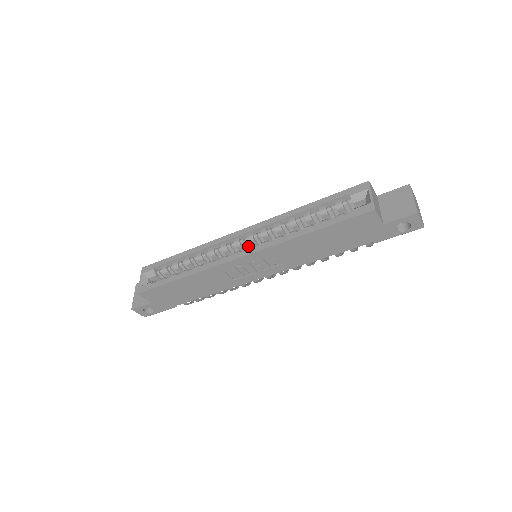
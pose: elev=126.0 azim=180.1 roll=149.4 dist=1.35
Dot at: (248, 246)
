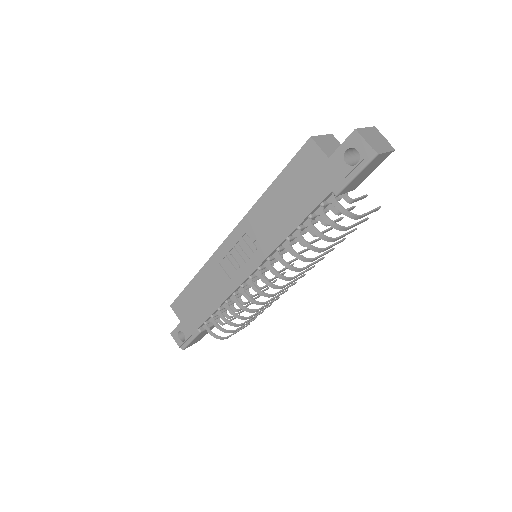
Dot at: occluded
